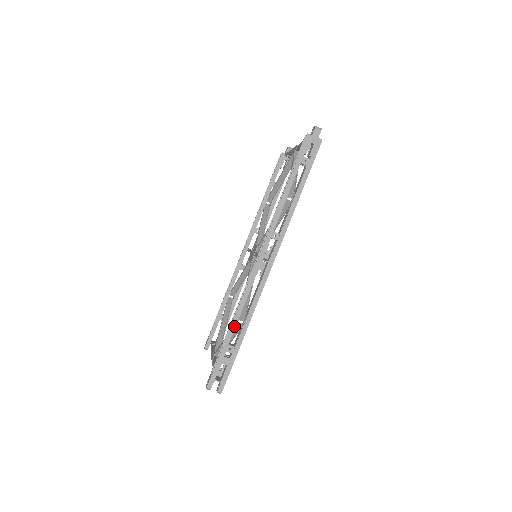
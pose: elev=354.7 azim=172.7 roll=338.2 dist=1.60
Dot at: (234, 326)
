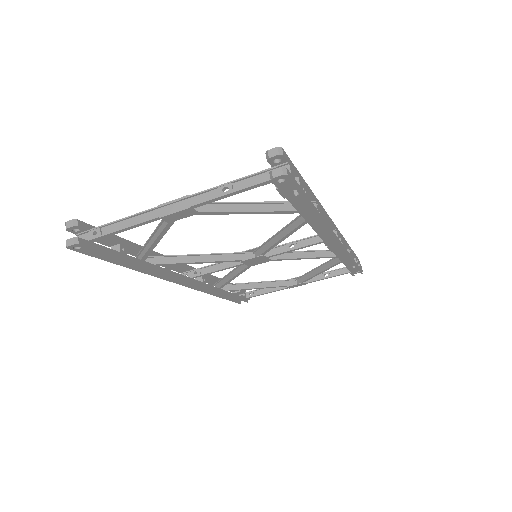
Dot at: (314, 197)
